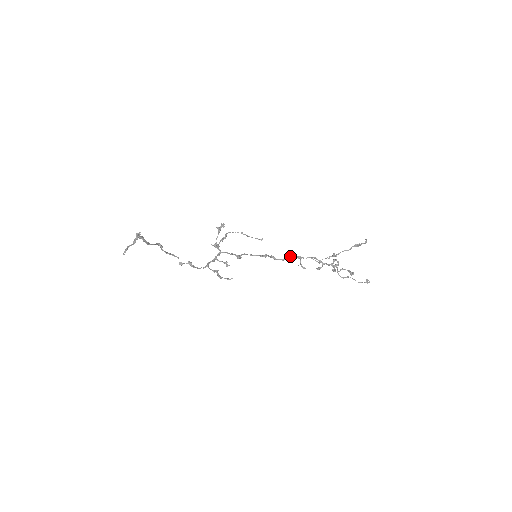
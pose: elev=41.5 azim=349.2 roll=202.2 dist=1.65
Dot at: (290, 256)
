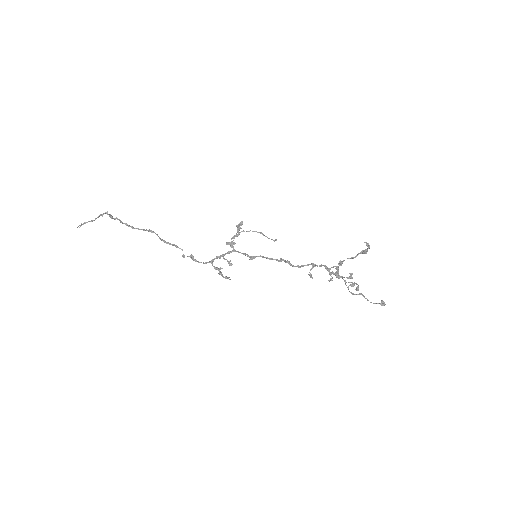
Dot at: occluded
